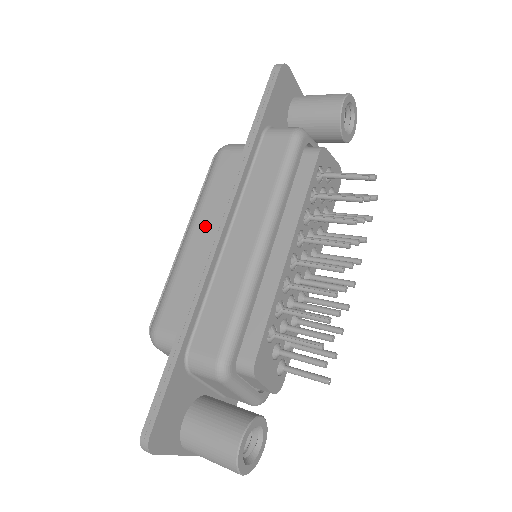
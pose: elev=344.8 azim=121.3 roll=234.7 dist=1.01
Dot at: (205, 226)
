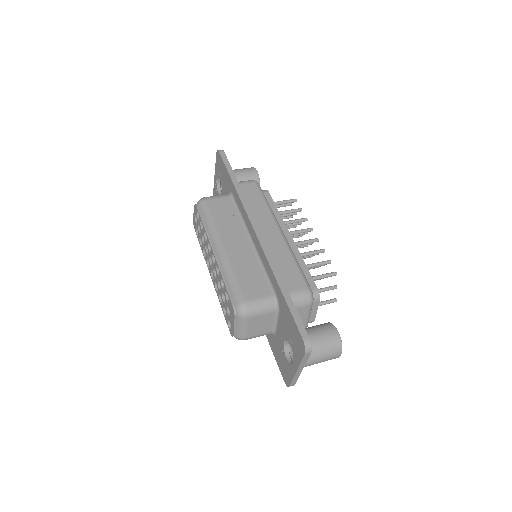
Dot at: (231, 239)
